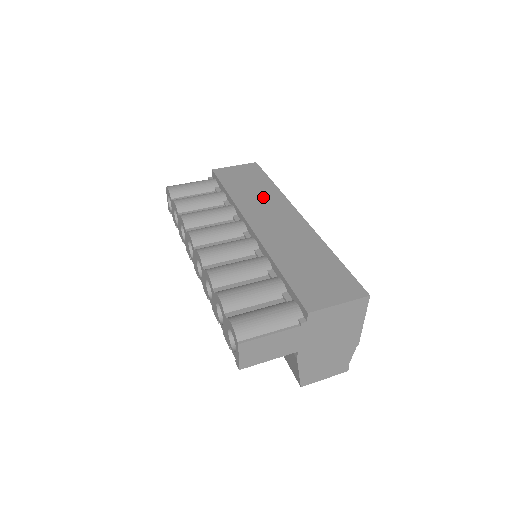
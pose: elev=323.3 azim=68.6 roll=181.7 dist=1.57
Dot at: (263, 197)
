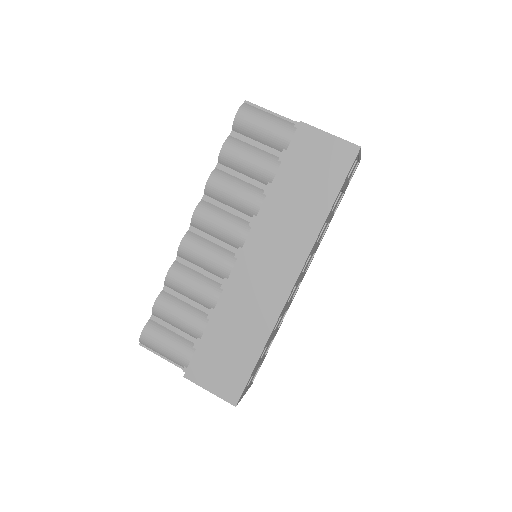
Dot at: (294, 223)
